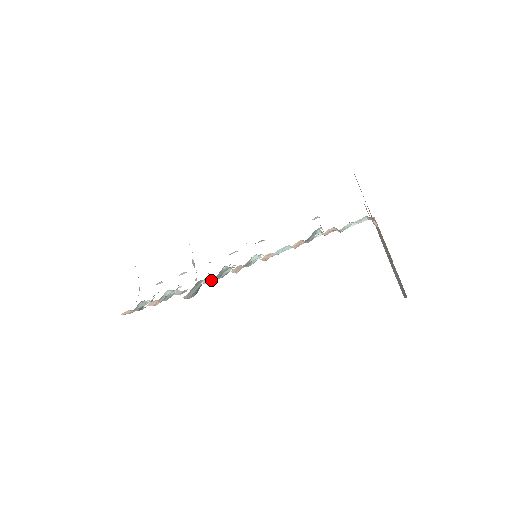
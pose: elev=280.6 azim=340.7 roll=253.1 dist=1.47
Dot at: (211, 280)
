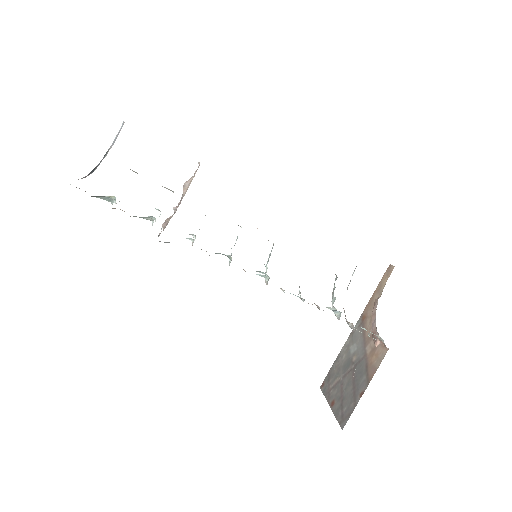
Dot at: occluded
